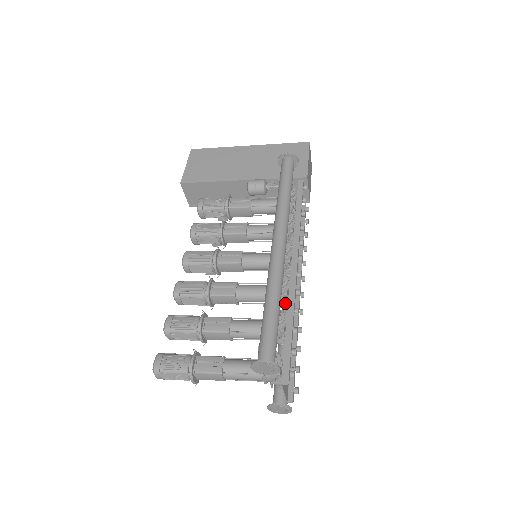
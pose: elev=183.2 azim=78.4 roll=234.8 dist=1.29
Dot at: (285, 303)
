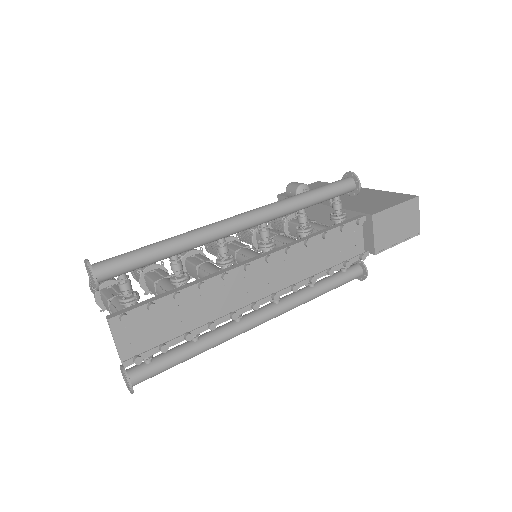
Dot at: occluded
